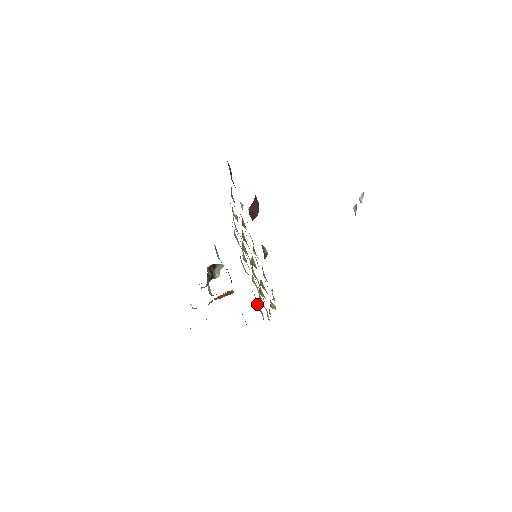
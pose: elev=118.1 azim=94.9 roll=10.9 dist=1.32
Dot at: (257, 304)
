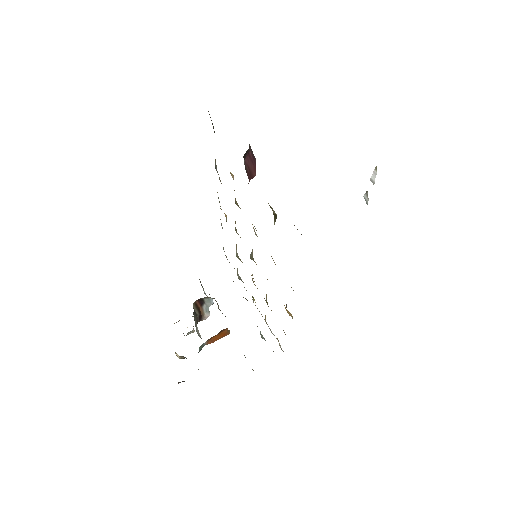
Dot at: (262, 336)
